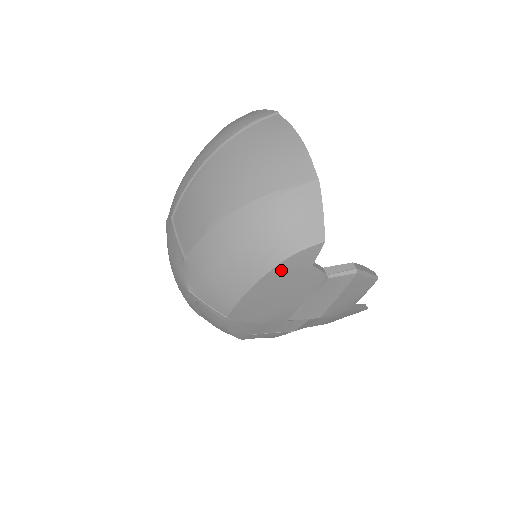
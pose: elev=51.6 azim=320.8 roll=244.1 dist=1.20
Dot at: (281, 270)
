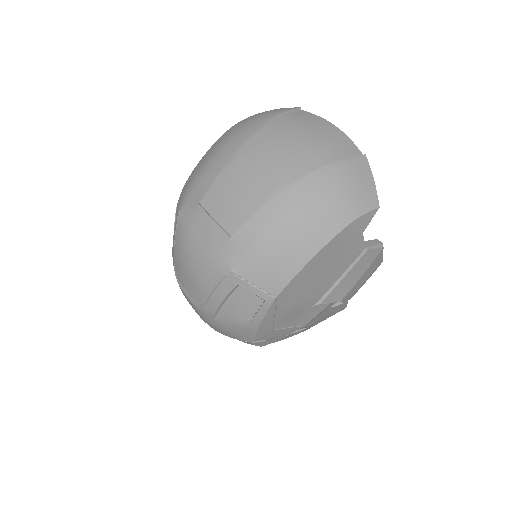
Dot at: (342, 236)
